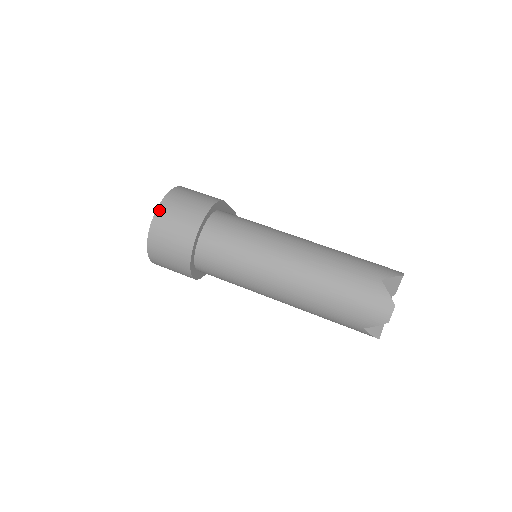
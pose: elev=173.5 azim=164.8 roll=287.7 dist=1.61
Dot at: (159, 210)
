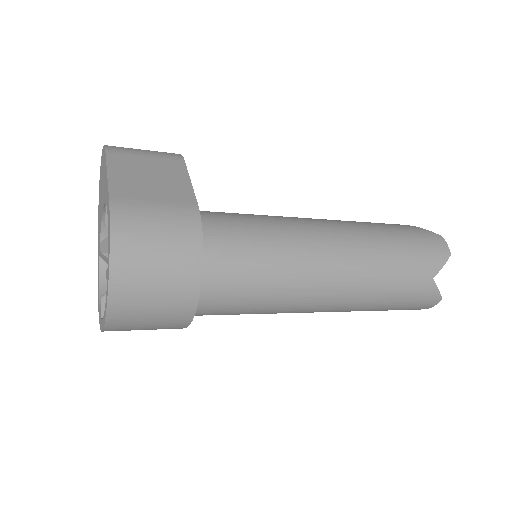
Dot at: (113, 302)
